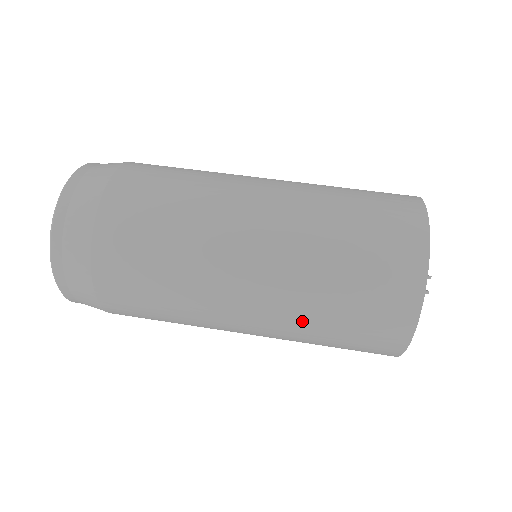
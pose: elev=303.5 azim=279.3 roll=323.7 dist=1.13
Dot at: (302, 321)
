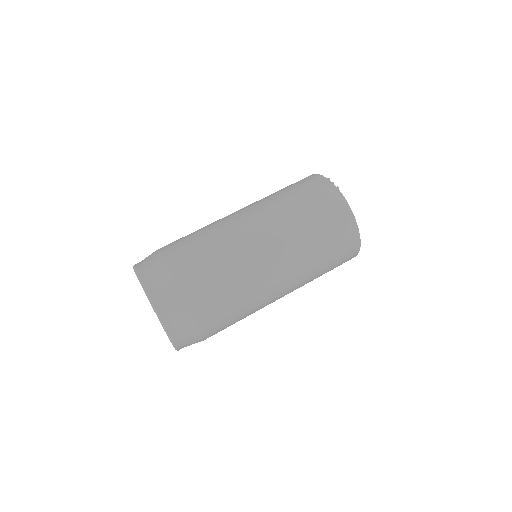
Dot at: occluded
